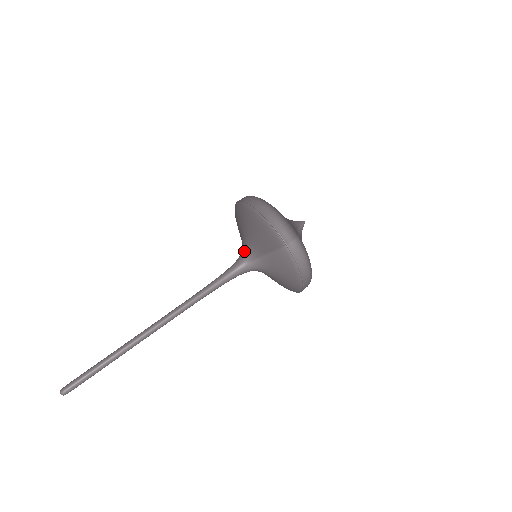
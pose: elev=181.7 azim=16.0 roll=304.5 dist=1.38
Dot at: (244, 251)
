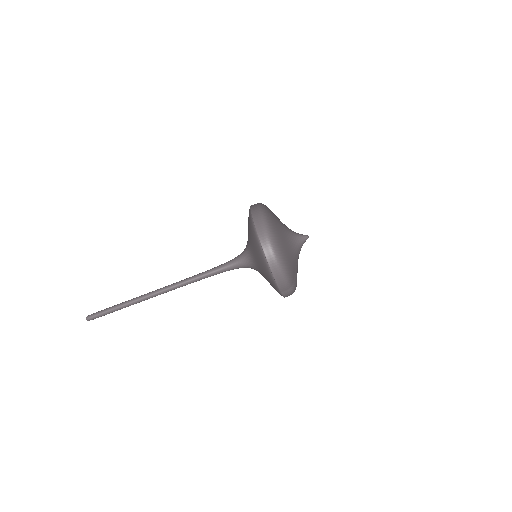
Dot at: (247, 258)
